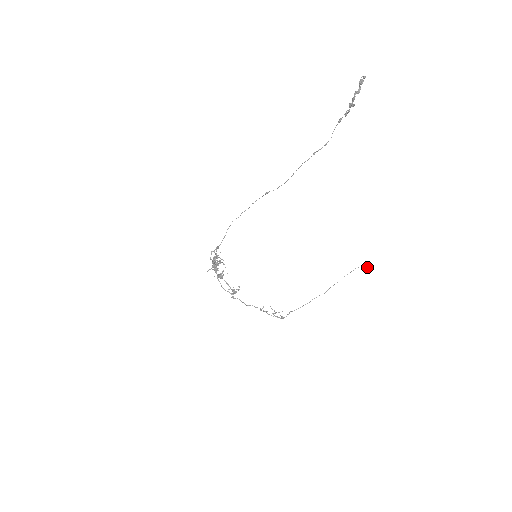
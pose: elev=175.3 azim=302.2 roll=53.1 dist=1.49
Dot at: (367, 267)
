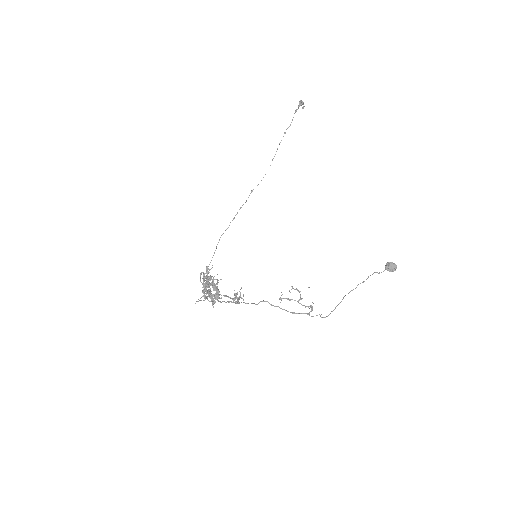
Dot at: (390, 264)
